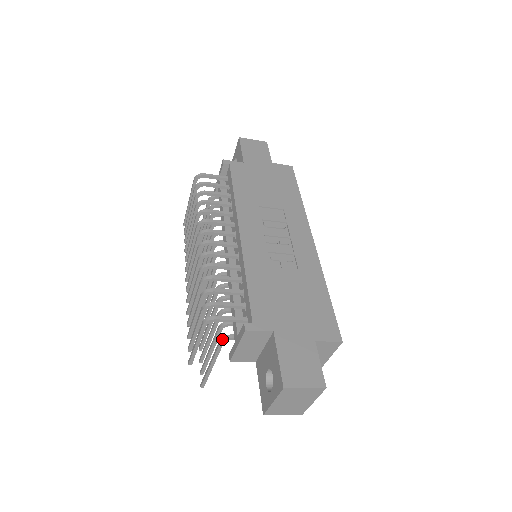
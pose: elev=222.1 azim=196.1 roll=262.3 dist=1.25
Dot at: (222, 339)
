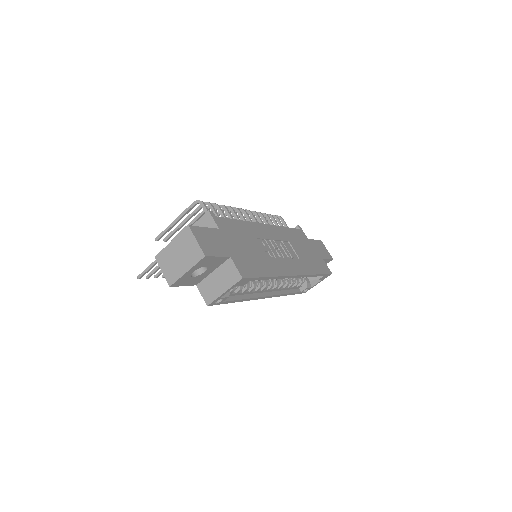
Dot at: occluded
